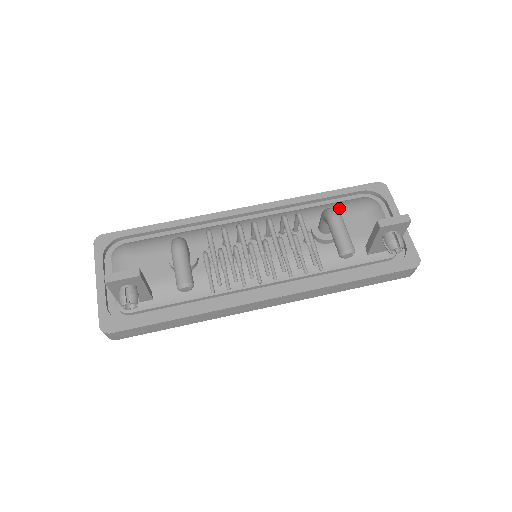
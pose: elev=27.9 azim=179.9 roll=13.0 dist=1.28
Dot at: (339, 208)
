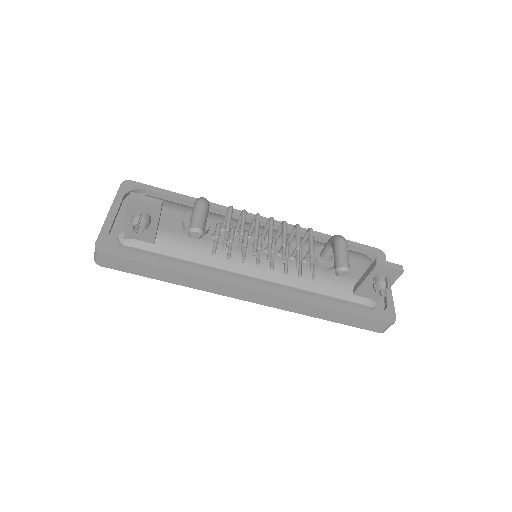
Dot at: occluded
